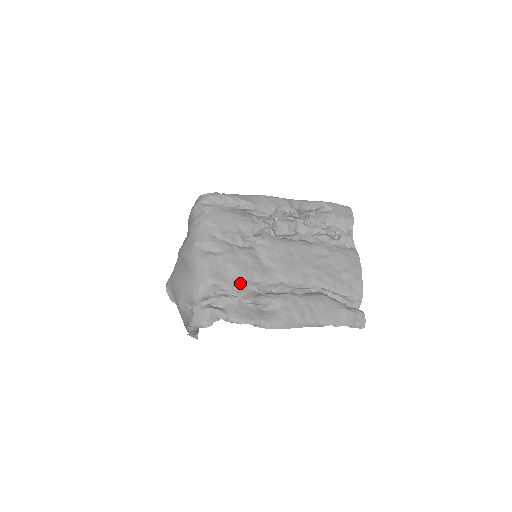
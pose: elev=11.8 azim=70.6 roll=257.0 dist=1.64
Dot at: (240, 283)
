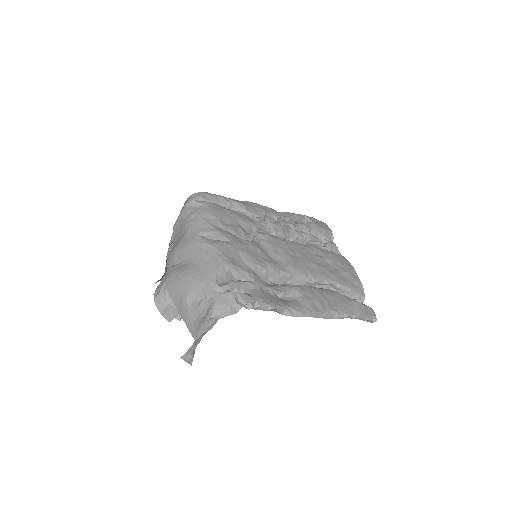
Dot at: (254, 272)
